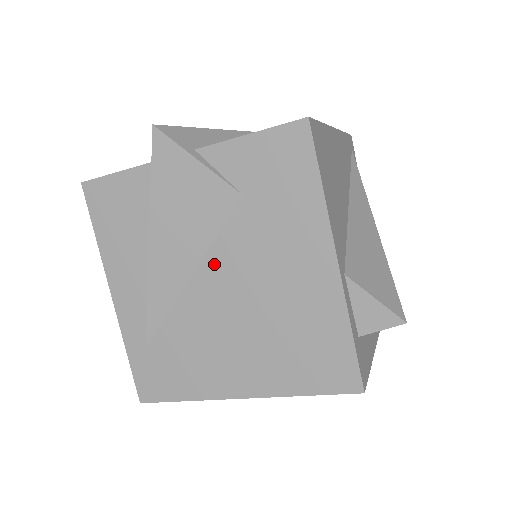
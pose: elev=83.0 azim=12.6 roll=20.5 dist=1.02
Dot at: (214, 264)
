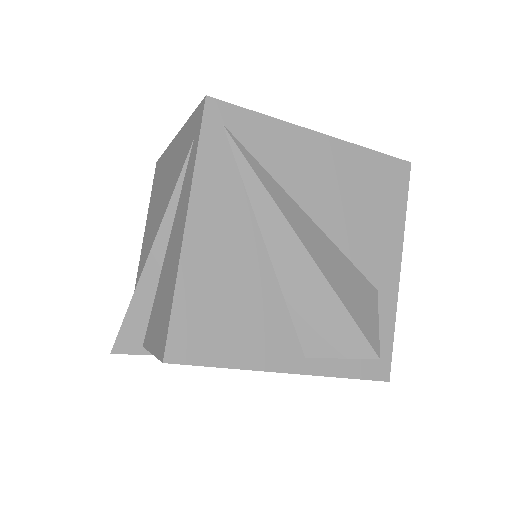
Dot at: occluded
